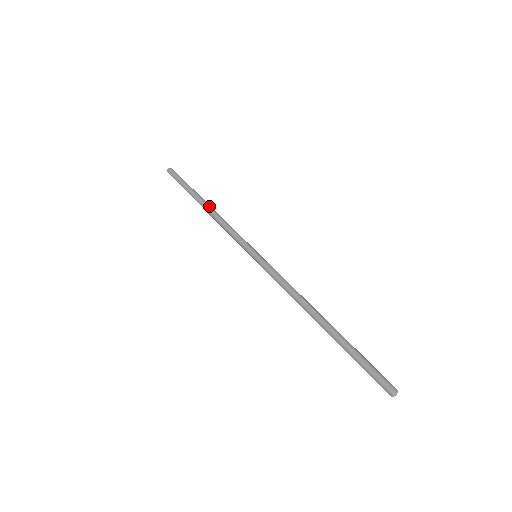
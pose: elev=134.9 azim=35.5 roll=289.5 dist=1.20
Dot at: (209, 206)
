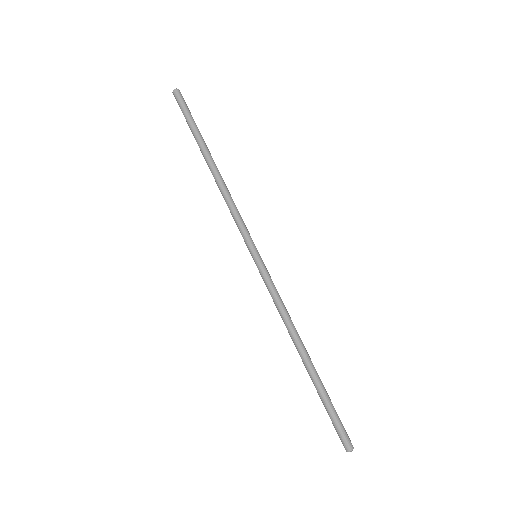
Dot at: (217, 169)
